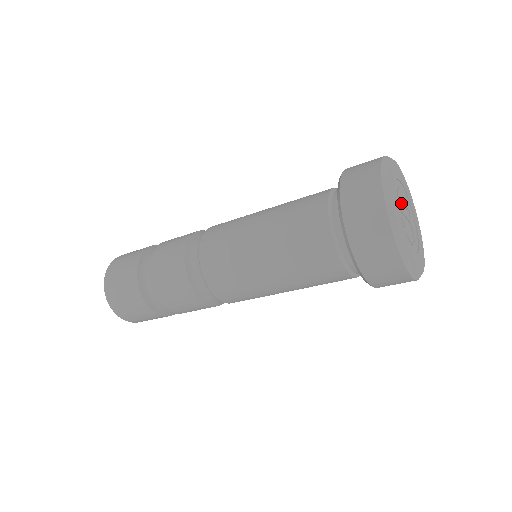
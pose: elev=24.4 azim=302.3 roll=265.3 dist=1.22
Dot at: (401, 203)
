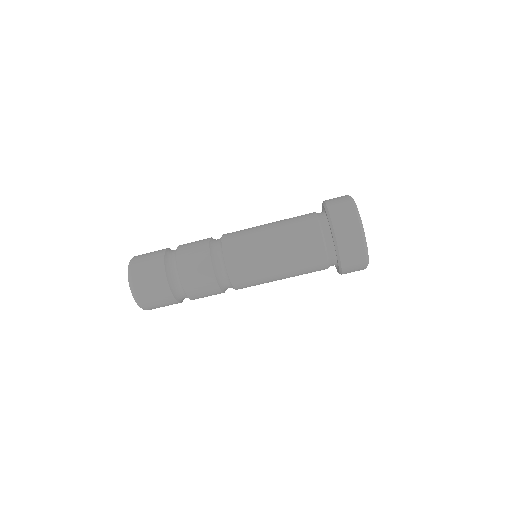
Dot at: occluded
